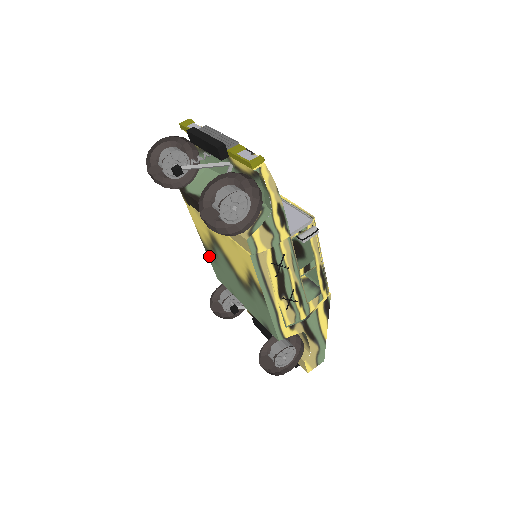
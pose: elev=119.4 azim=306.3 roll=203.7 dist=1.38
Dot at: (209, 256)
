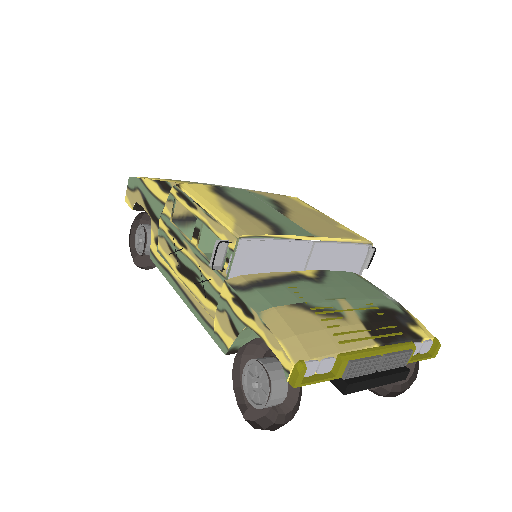
Dot at: occluded
